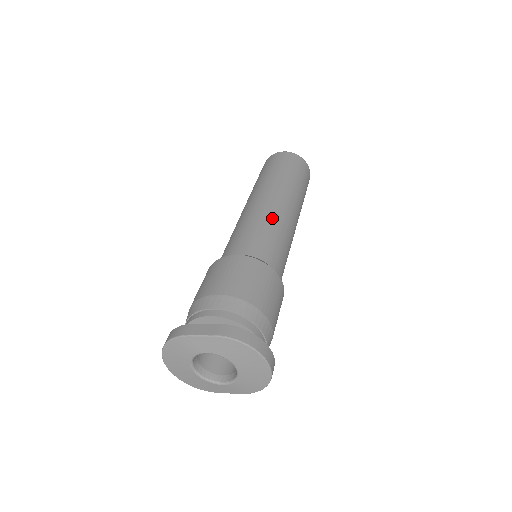
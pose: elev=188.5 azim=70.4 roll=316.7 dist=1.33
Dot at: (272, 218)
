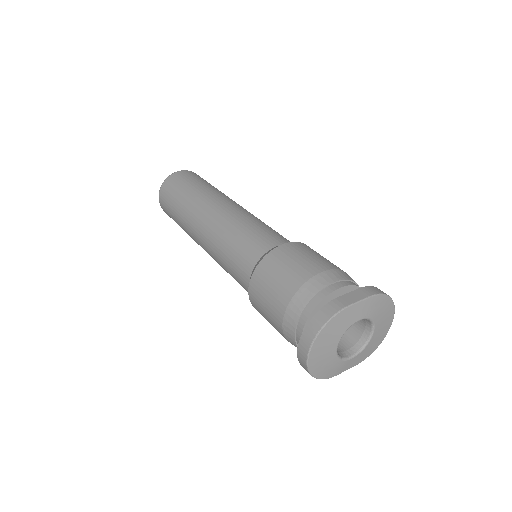
Dot at: (256, 217)
